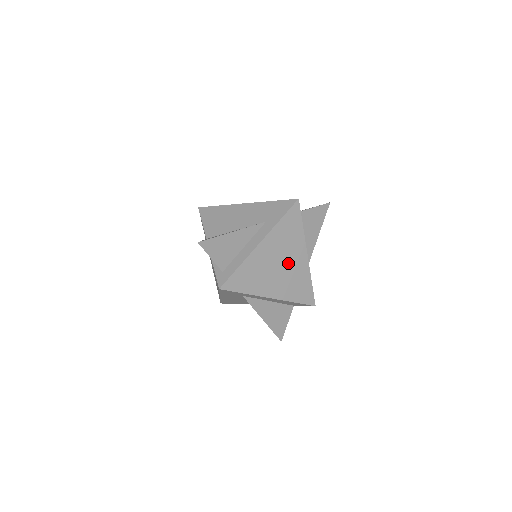
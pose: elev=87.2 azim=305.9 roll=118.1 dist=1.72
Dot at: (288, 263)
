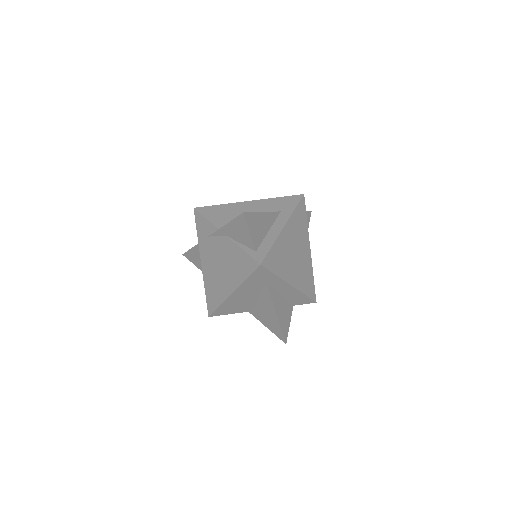
Dot at: (300, 253)
